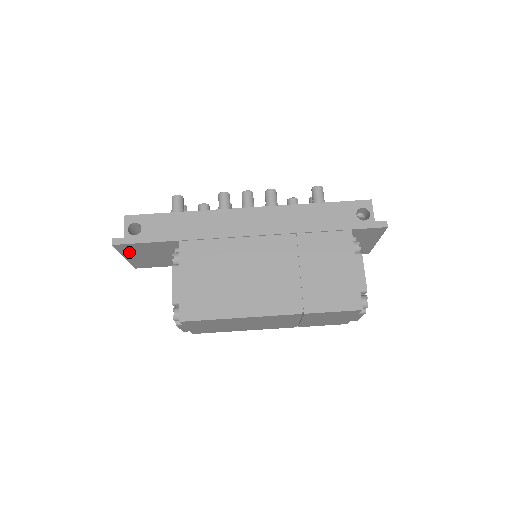
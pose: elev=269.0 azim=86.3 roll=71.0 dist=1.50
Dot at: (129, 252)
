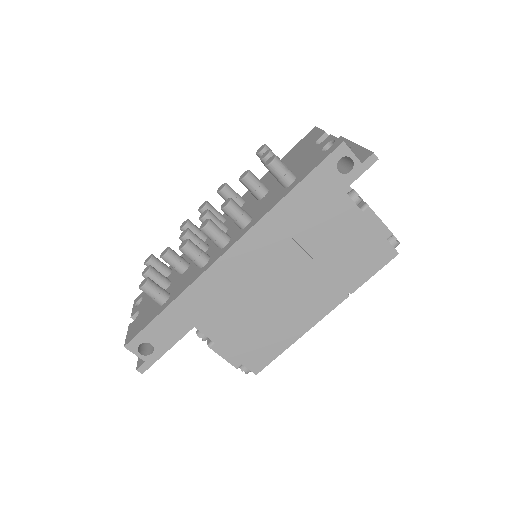
Dot at: occluded
